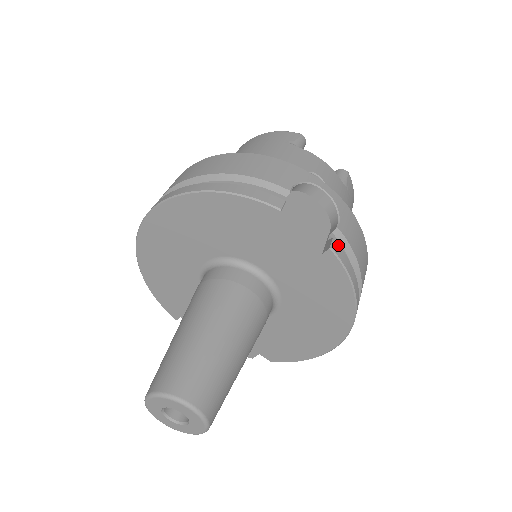
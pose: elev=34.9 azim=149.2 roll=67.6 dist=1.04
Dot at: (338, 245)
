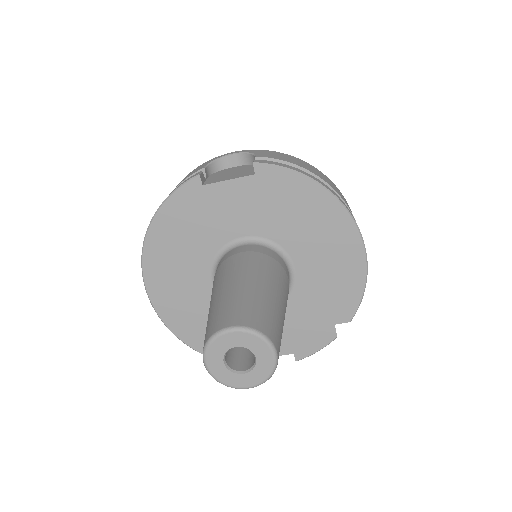
Dot at: (261, 160)
